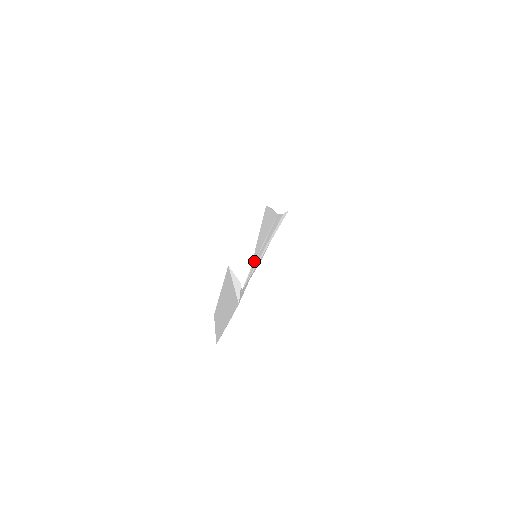
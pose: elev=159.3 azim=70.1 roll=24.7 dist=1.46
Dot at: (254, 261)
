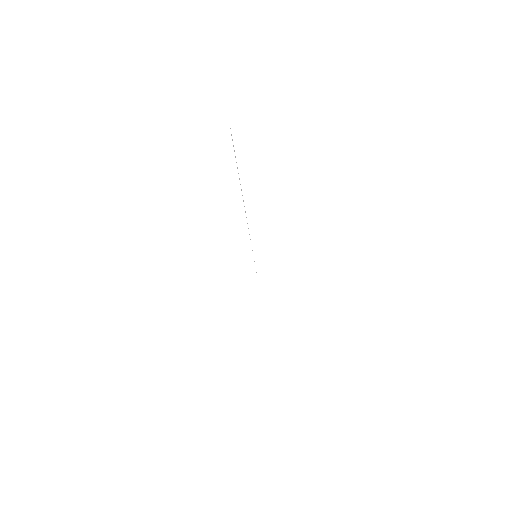
Dot at: occluded
